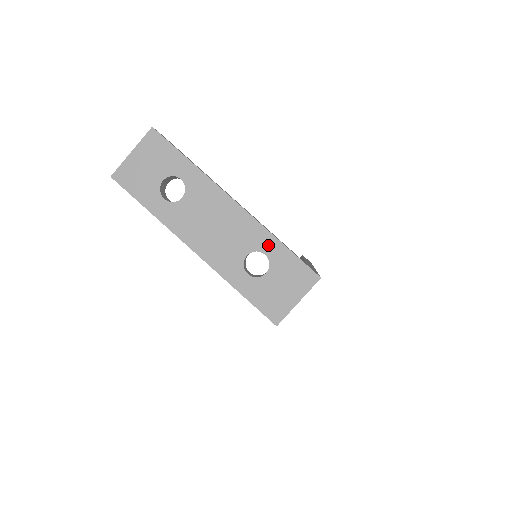
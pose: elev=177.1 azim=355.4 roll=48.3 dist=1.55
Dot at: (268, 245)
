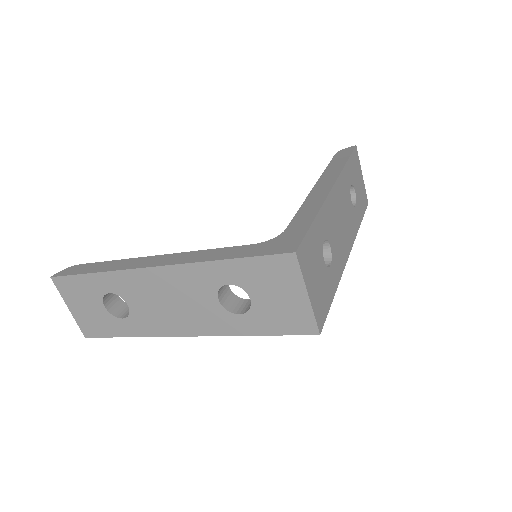
Dot at: (219, 274)
